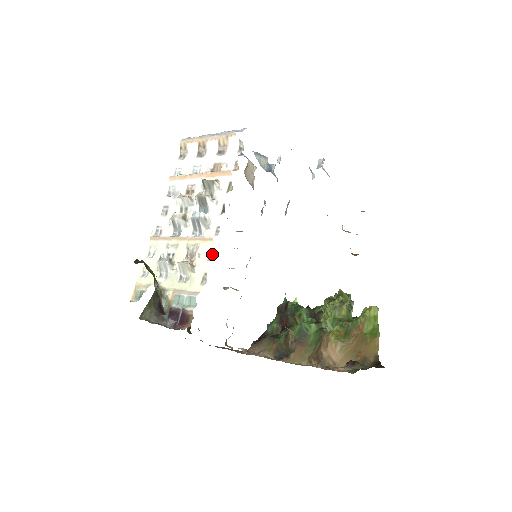
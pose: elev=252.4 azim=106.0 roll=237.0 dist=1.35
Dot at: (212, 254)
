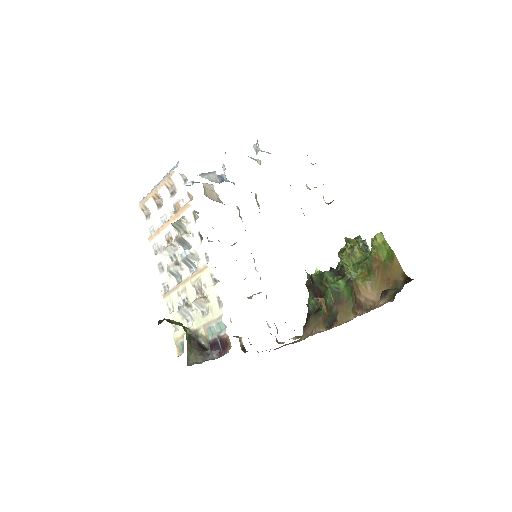
Dot at: (214, 278)
